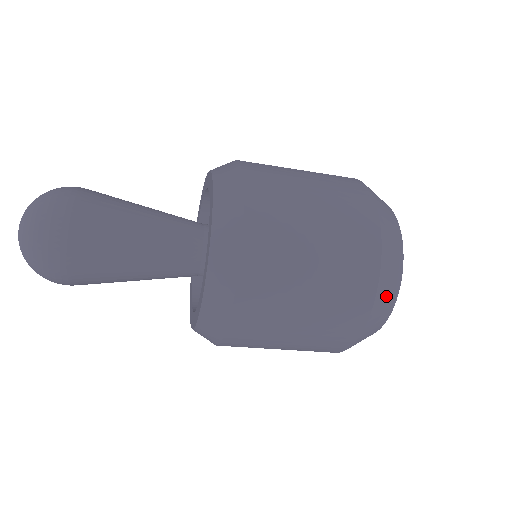
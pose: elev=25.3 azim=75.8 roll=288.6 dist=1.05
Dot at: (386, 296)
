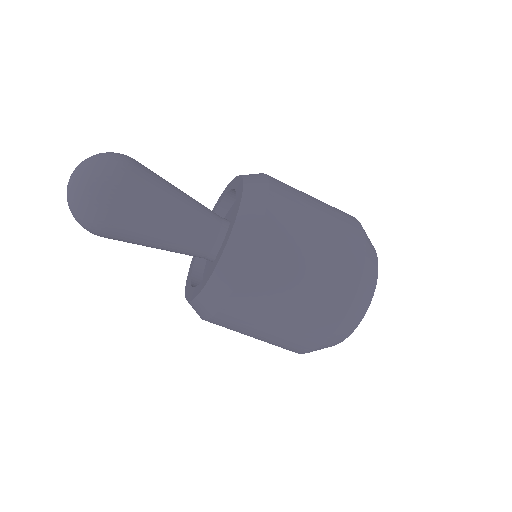
Dot at: (366, 290)
